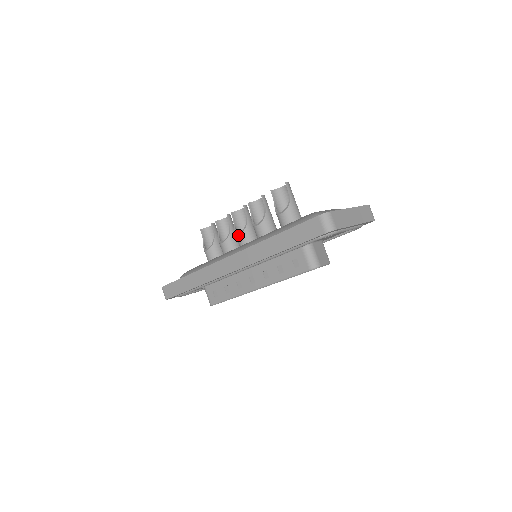
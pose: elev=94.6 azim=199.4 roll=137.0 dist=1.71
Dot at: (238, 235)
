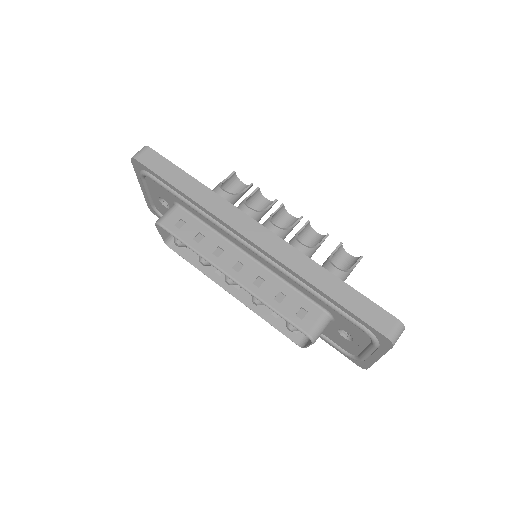
Dot at: (273, 224)
